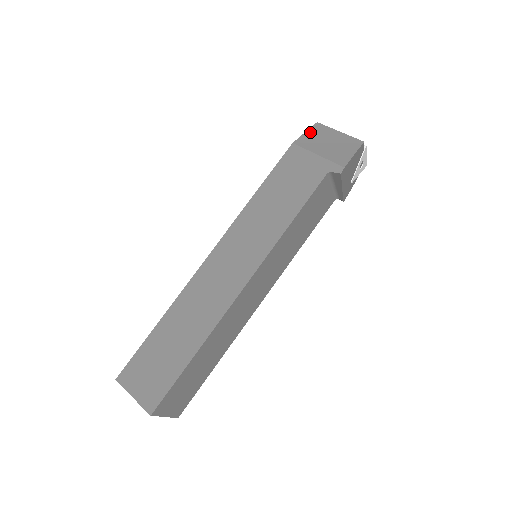
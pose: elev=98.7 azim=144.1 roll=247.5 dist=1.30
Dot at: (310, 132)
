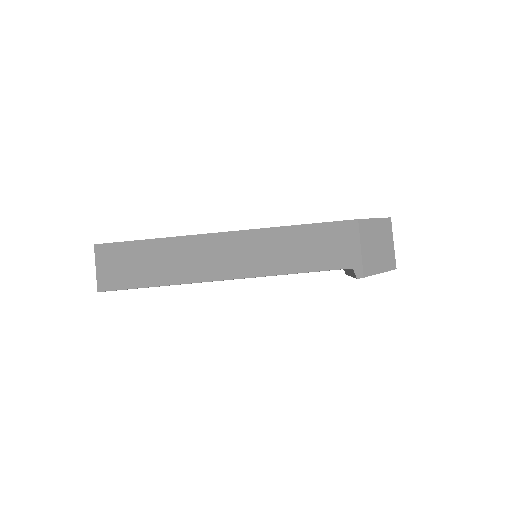
Dot at: (378, 222)
